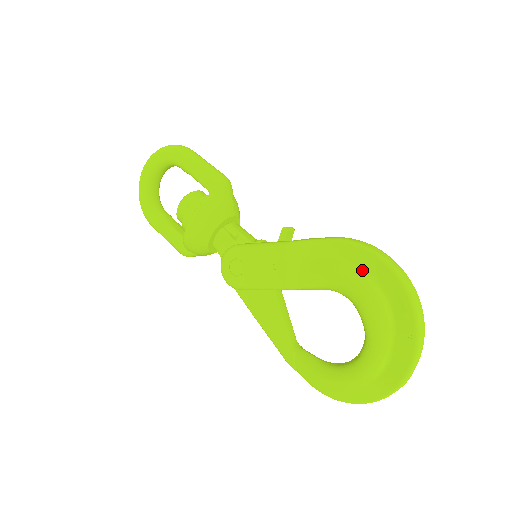
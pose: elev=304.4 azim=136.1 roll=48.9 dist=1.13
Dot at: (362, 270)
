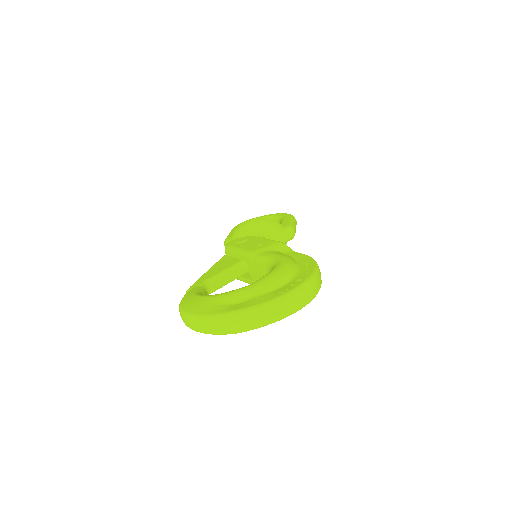
Dot at: (299, 266)
